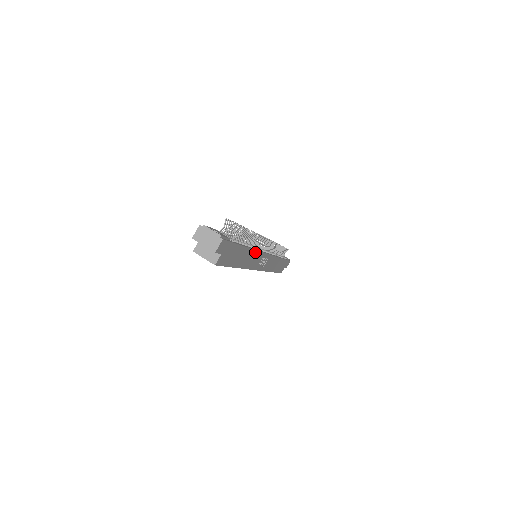
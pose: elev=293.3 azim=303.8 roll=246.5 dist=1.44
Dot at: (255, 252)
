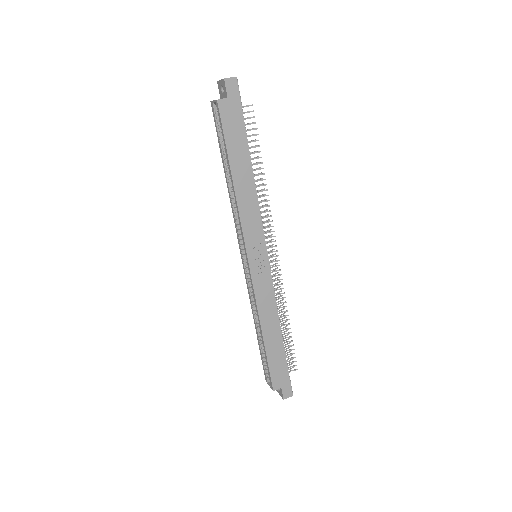
Dot at: (256, 201)
